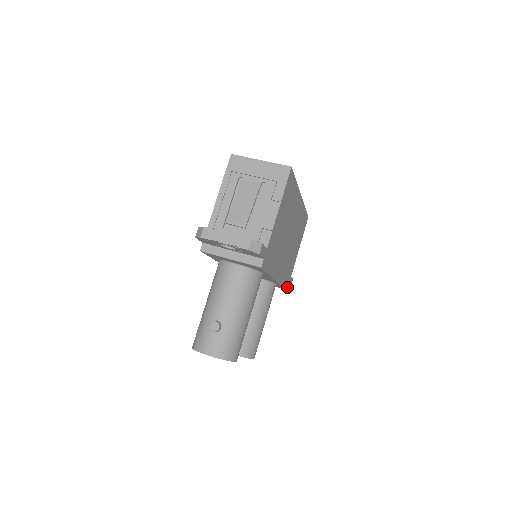
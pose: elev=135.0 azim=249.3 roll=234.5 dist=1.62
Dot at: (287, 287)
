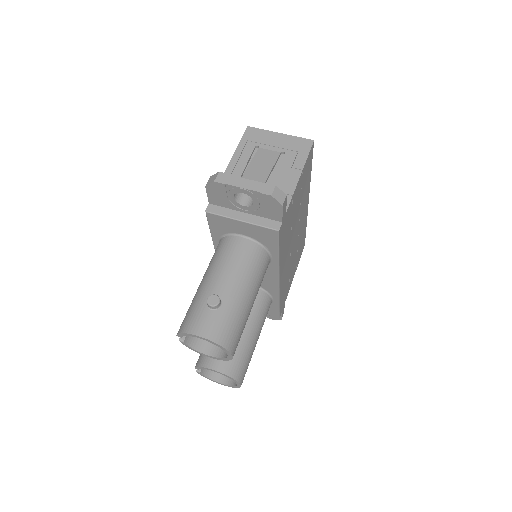
Dot at: (280, 314)
